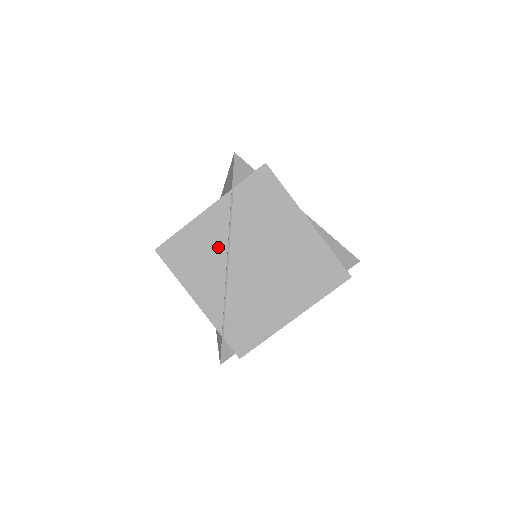
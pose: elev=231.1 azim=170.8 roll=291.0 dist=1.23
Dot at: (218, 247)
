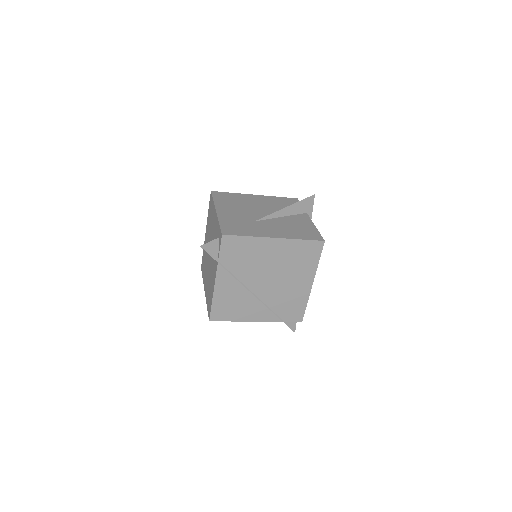
Dot at: (240, 292)
